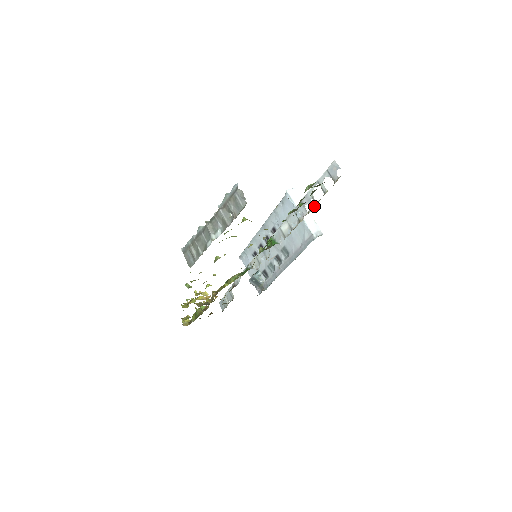
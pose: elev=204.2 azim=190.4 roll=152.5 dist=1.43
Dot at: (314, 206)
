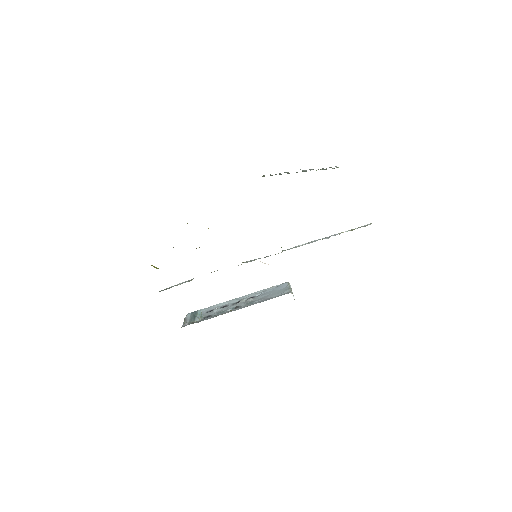
Dot at: (339, 234)
